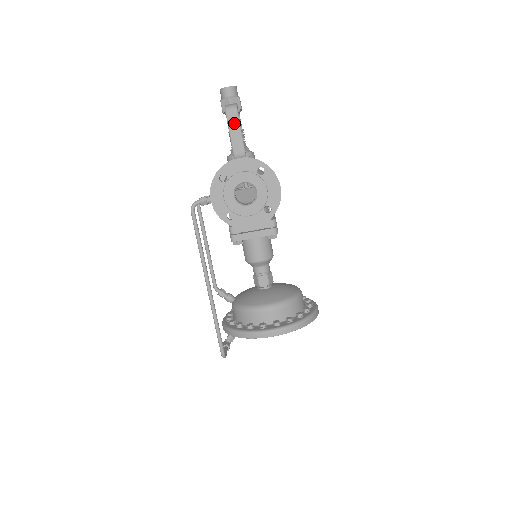
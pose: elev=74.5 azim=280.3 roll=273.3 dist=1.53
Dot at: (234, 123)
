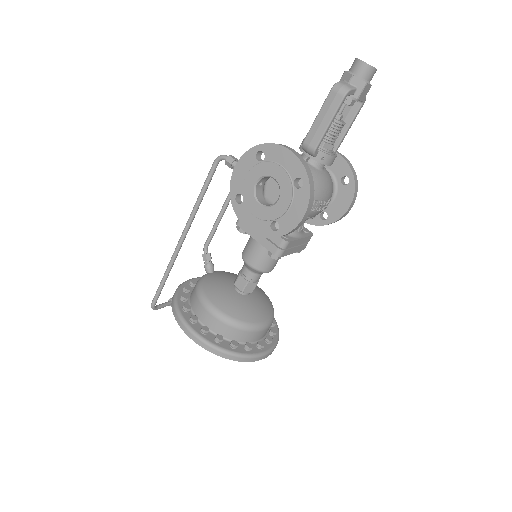
Dot at: (330, 108)
